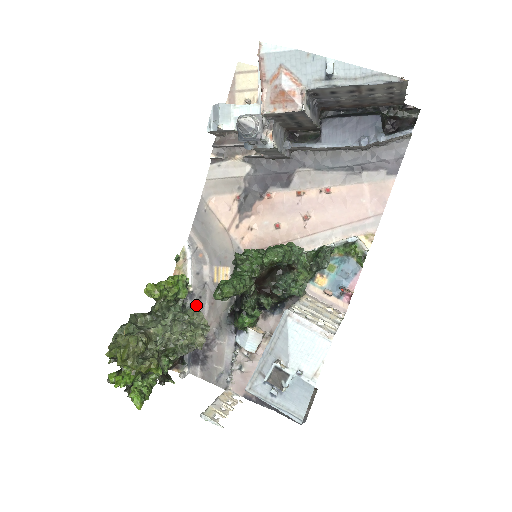
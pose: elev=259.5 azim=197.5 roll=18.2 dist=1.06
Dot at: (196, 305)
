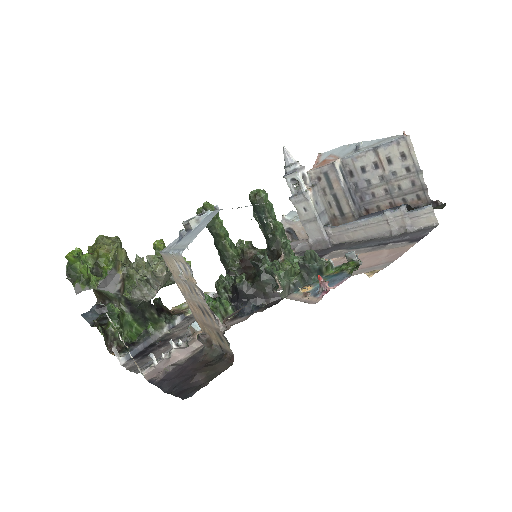
Dot at: (182, 323)
